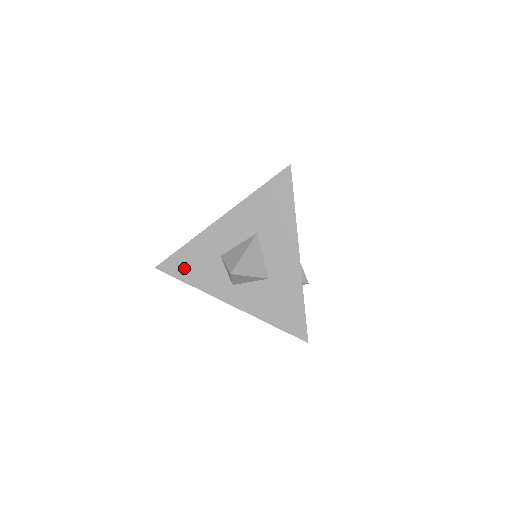
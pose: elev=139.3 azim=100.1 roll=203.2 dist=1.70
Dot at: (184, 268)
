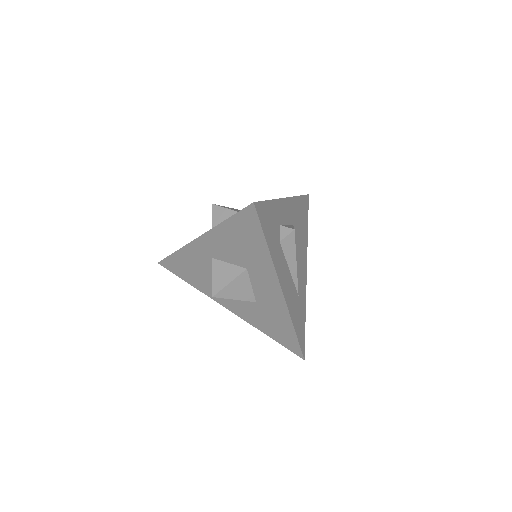
Dot at: occluded
